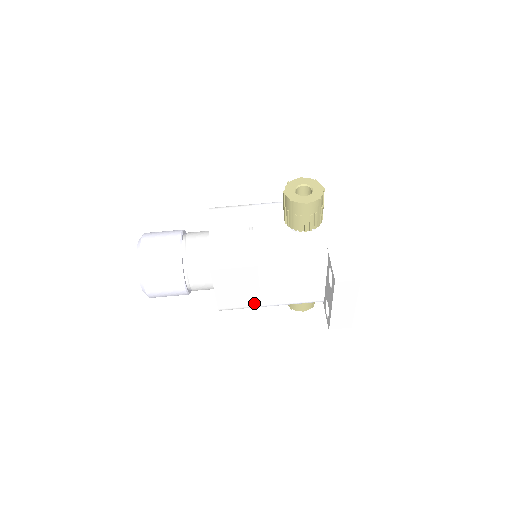
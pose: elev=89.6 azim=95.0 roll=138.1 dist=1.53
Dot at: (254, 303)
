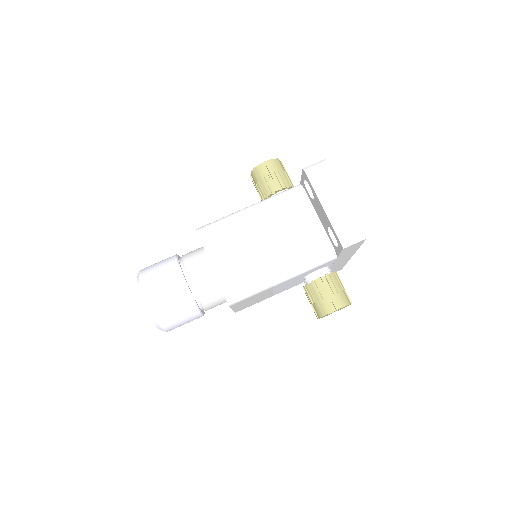
Dot at: (260, 275)
